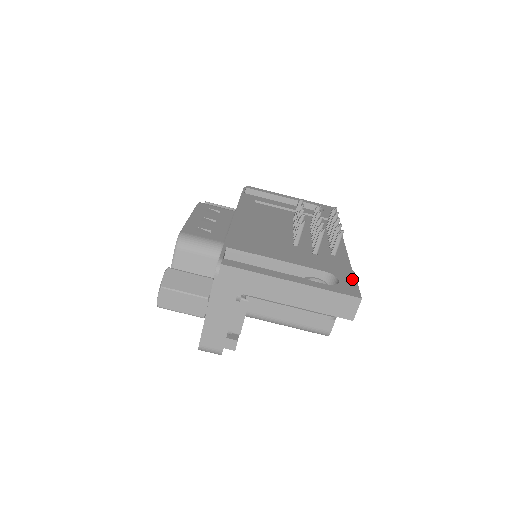
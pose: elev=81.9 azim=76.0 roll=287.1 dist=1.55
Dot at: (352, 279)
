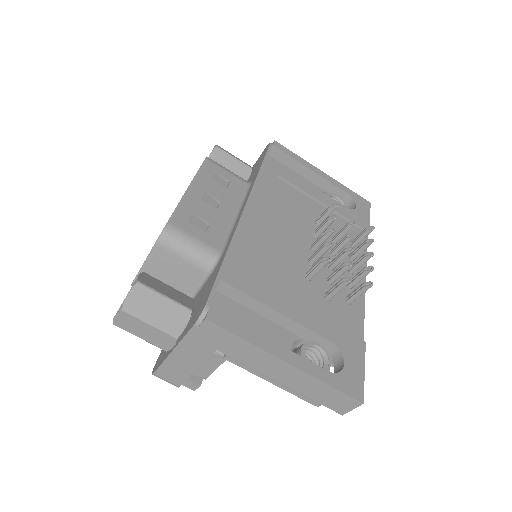
Dot at: (360, 361)
